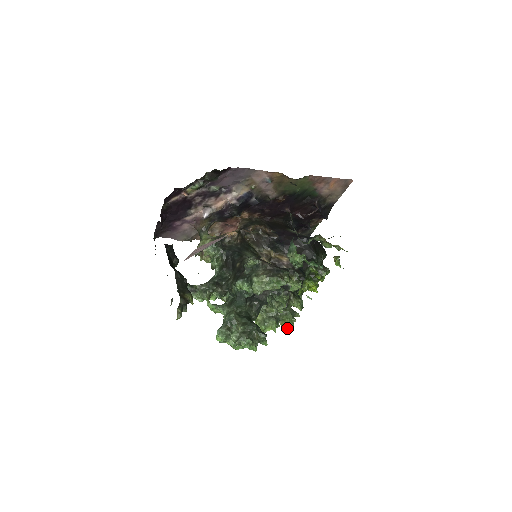
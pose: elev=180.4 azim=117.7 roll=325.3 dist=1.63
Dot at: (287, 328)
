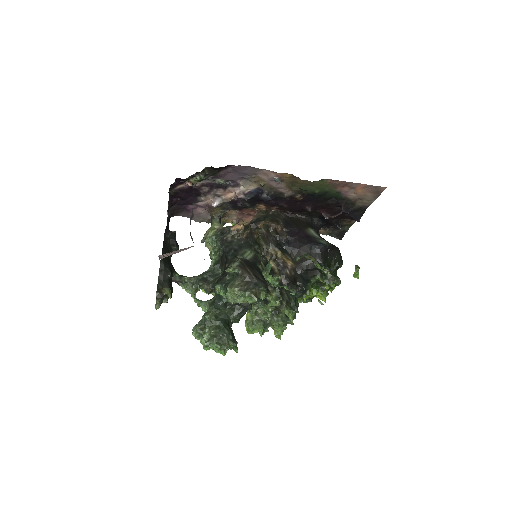
Dot at: (277, 334)
